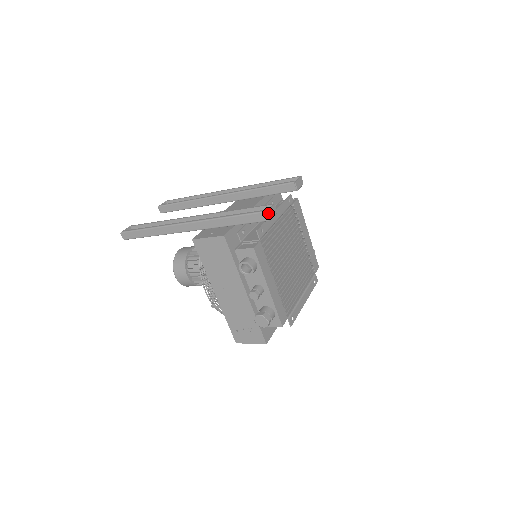
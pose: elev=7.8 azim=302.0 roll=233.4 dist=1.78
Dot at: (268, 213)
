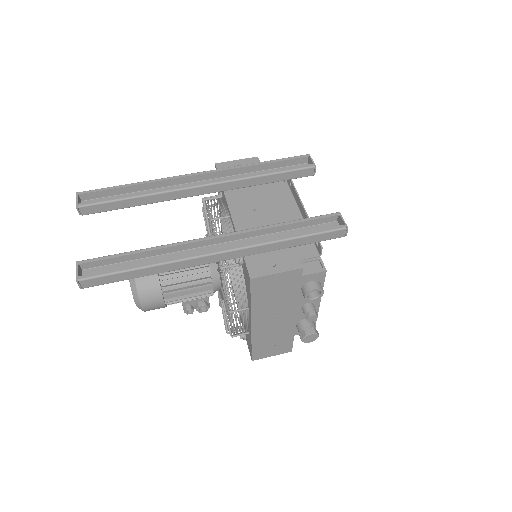
Dot at: (347, 229)
